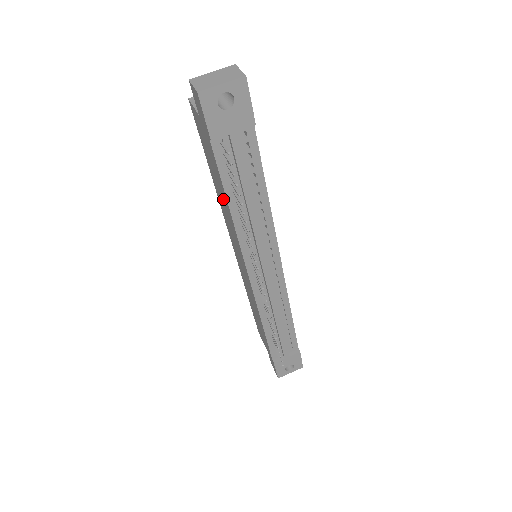
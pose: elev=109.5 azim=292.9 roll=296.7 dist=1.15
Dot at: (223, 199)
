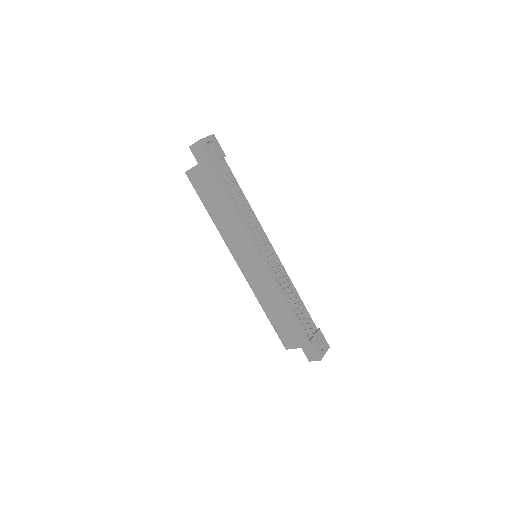
Dot at: (225, 212)
